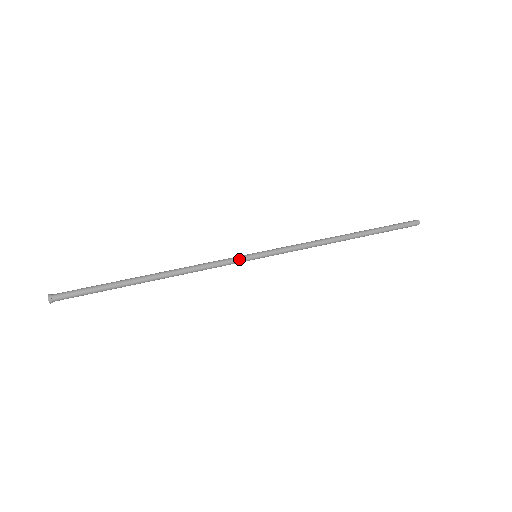
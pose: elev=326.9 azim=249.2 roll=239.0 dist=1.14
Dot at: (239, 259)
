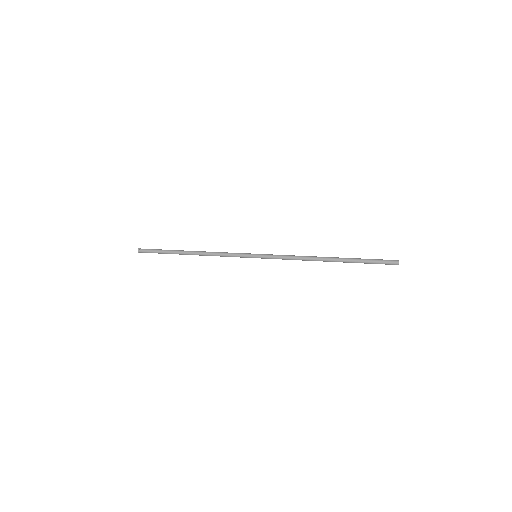
Dot at: (243, 254)
